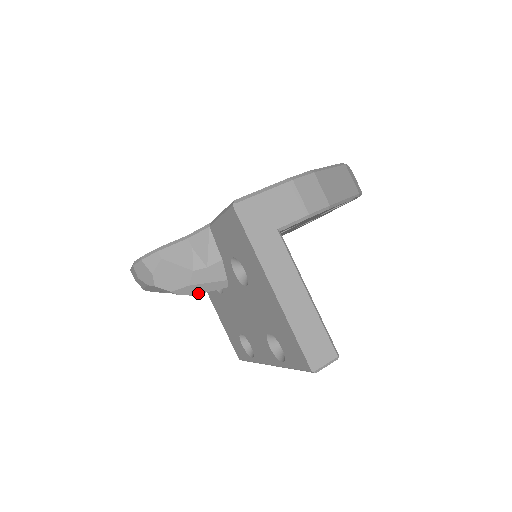
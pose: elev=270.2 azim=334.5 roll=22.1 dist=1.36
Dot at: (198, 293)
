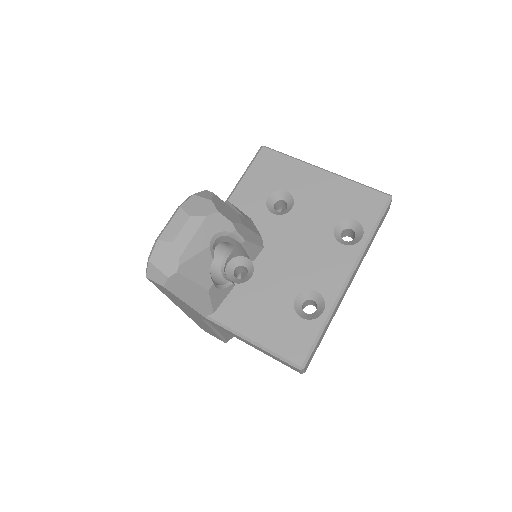
Dot at: (248, 240)
